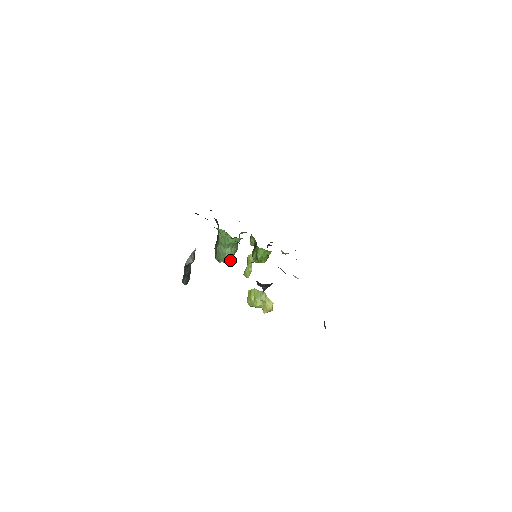
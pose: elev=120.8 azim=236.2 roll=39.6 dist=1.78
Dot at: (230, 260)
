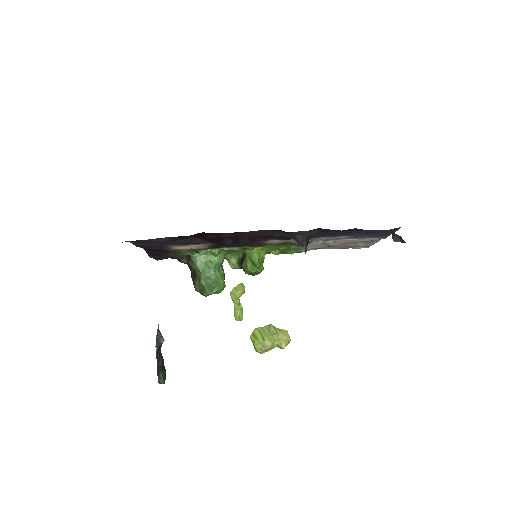
Dot at: (224, 285)
